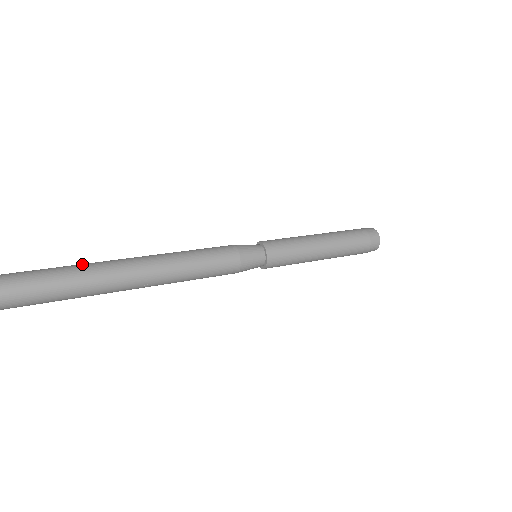
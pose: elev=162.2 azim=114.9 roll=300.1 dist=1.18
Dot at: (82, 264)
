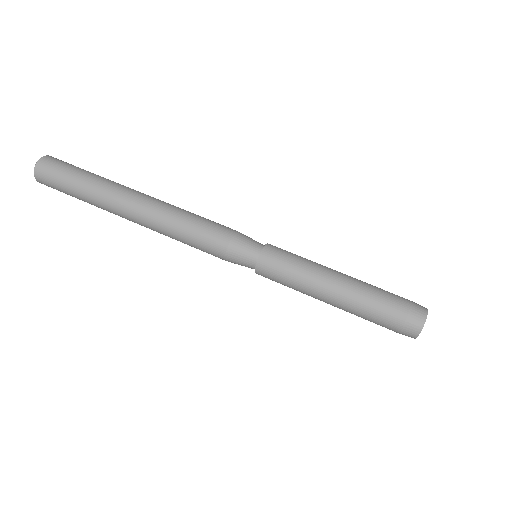
Dot at: occluded
